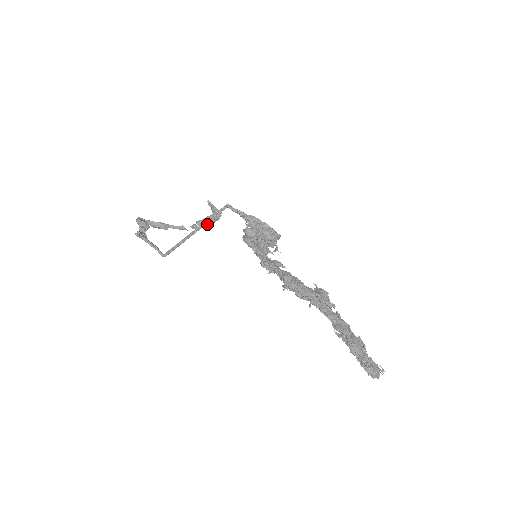
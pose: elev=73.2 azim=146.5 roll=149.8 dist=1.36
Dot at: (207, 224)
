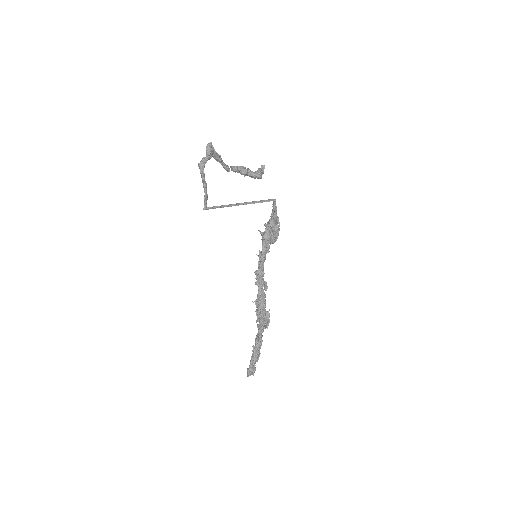
Dot at: (243, 174)
